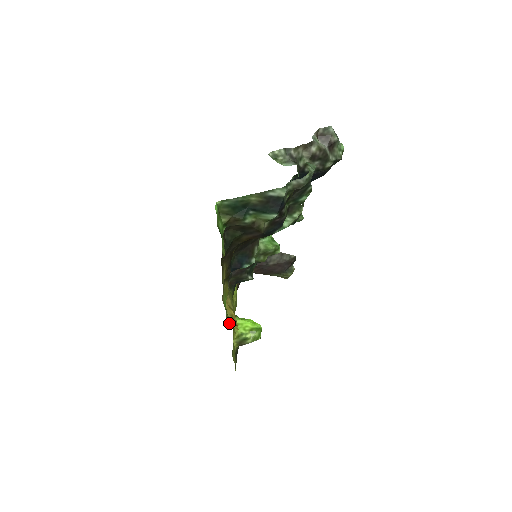
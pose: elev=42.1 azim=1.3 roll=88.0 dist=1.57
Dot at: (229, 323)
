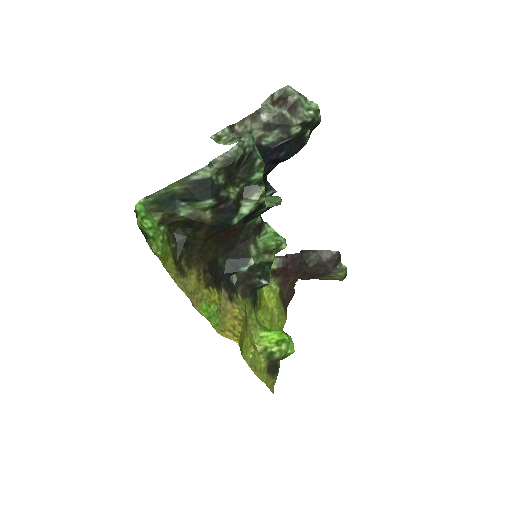
Dot at: (224, 334)
